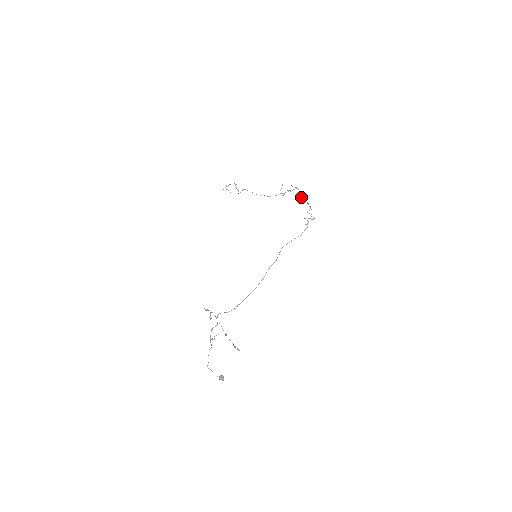
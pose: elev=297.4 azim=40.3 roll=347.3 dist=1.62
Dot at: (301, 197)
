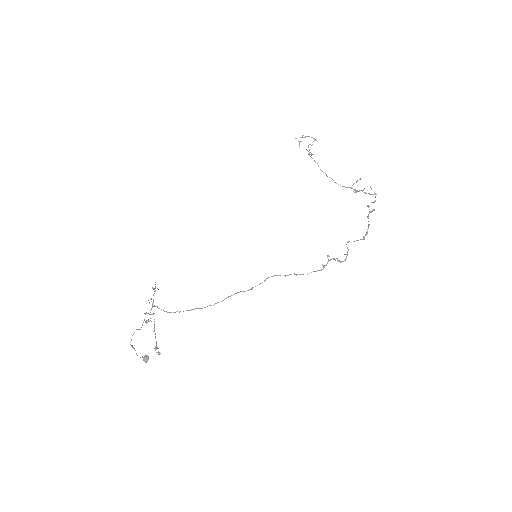
Dot at: occluded
